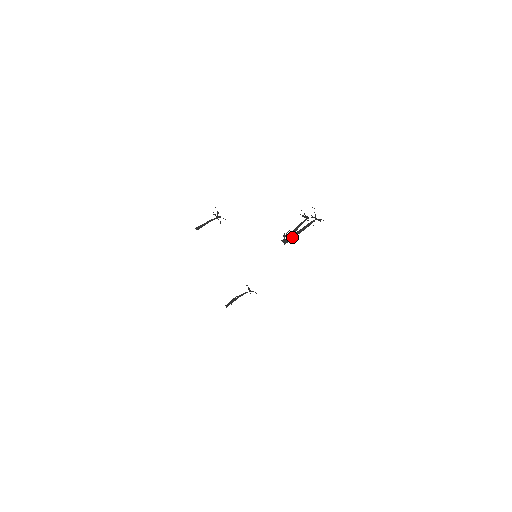
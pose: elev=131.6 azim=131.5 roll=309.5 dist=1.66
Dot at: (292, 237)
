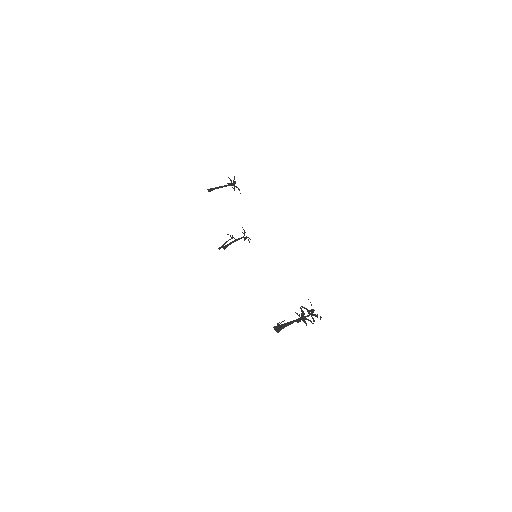
Dot at: (284, 326)
